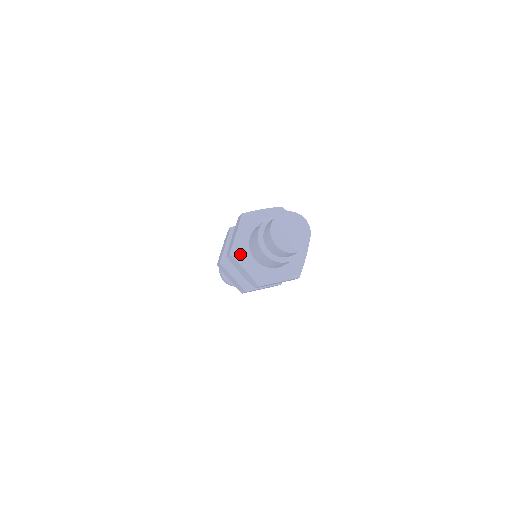
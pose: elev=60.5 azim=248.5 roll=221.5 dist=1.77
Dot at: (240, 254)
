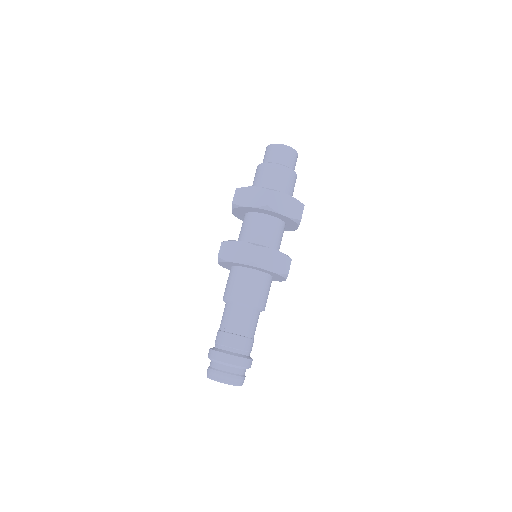
Dot at: occluded
